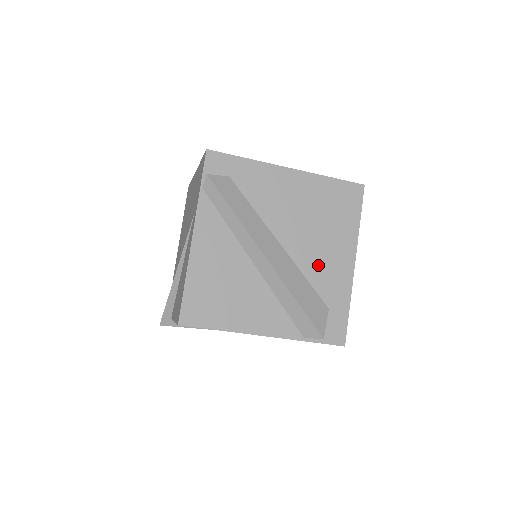
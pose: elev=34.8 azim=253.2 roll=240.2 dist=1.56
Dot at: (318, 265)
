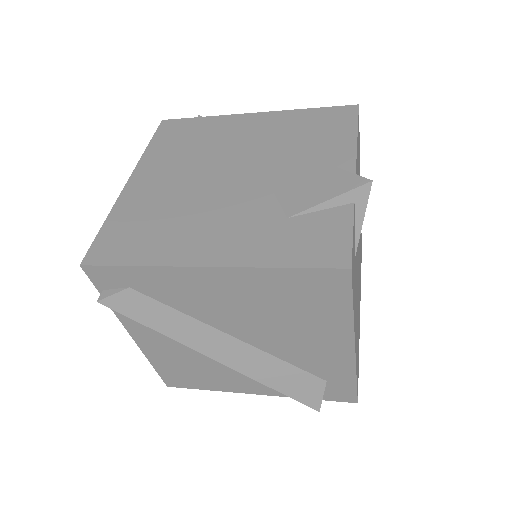
Dot at: (298, 352)
